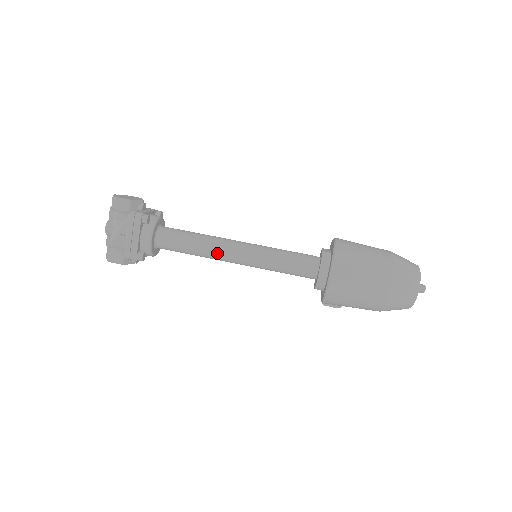
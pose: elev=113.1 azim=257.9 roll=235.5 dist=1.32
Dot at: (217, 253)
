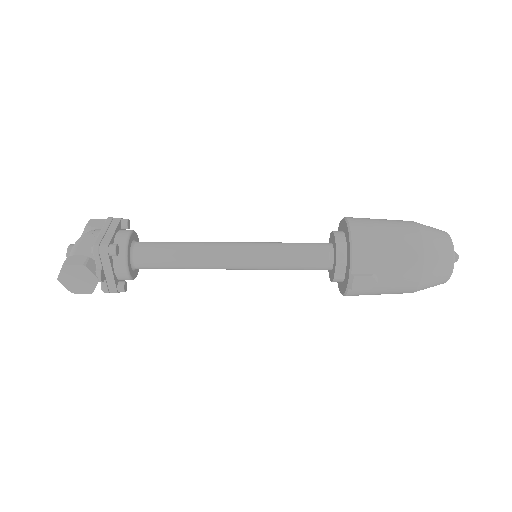
Dot at: (210, 247)
